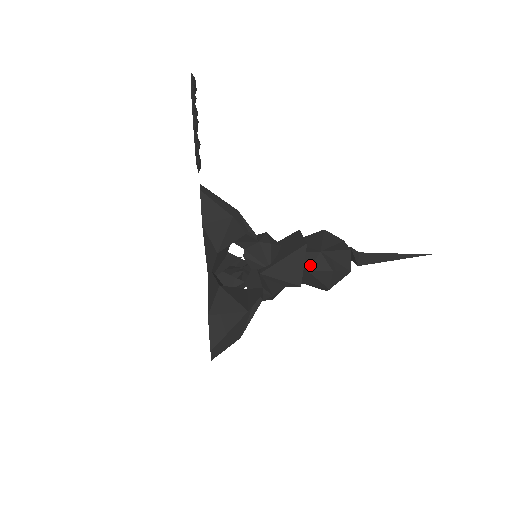
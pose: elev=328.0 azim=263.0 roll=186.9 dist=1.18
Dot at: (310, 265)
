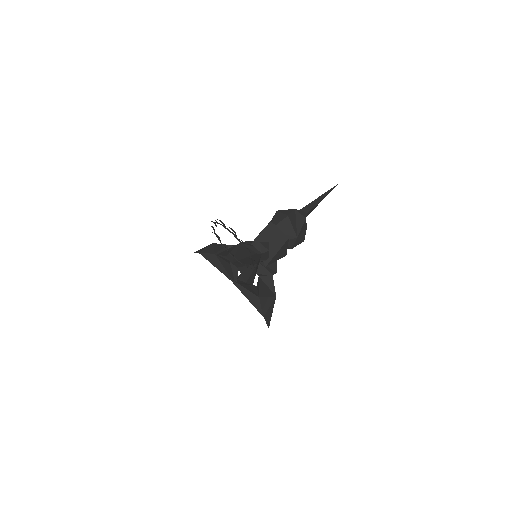
Dot at: (292, 246)
